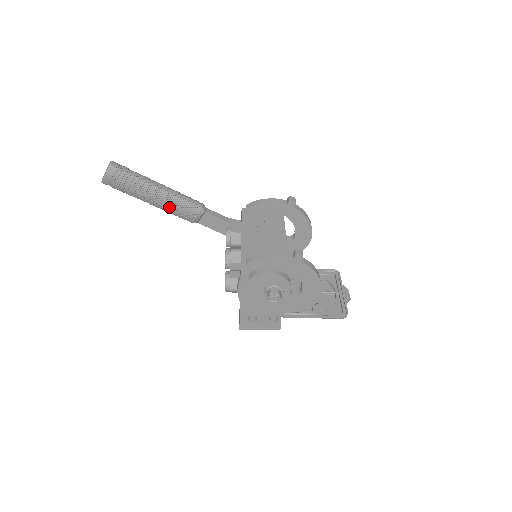
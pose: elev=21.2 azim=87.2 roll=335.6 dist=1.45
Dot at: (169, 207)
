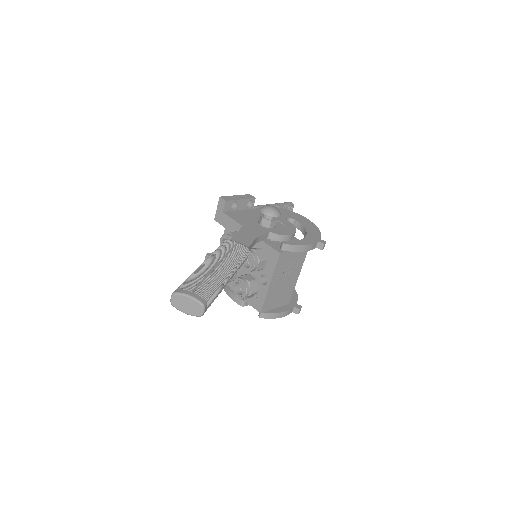
Dot at: occluded
